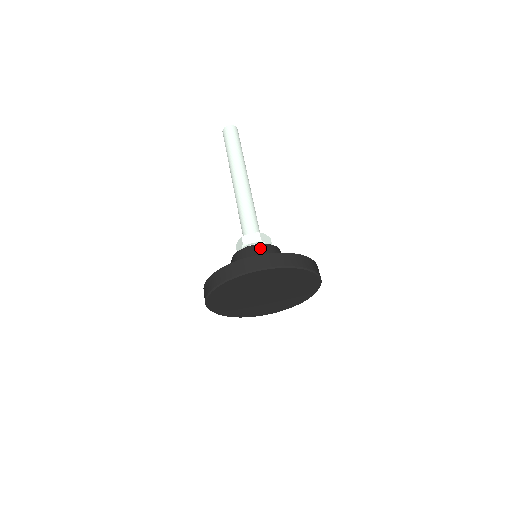
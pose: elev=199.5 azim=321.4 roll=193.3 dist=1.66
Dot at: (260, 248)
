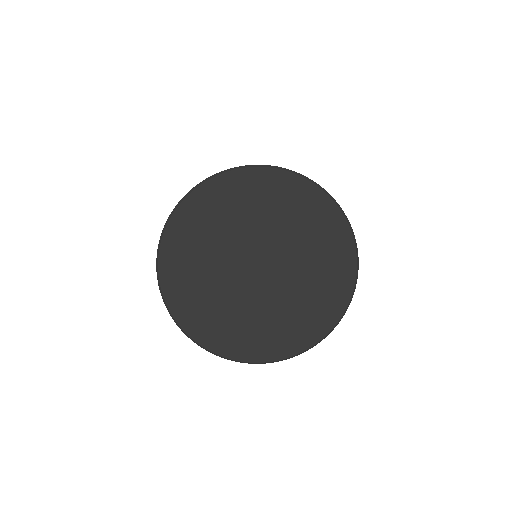
Dot at: occluded
